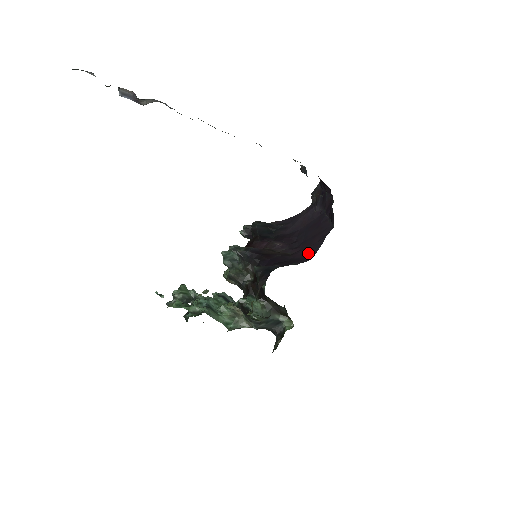
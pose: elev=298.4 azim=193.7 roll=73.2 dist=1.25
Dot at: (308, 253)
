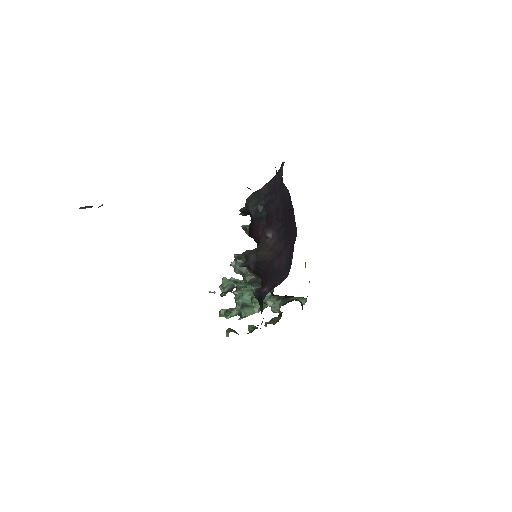
Dot at: (287, 262)
